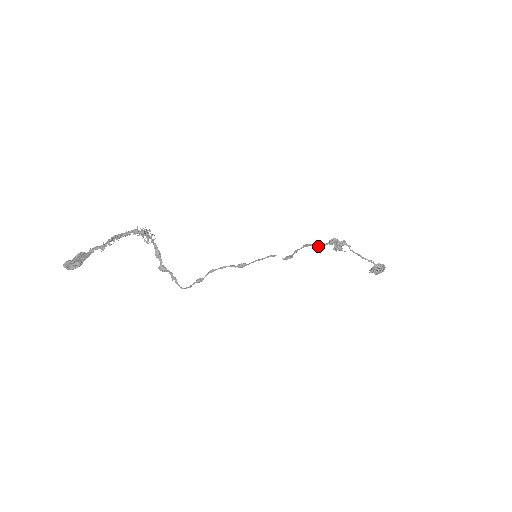
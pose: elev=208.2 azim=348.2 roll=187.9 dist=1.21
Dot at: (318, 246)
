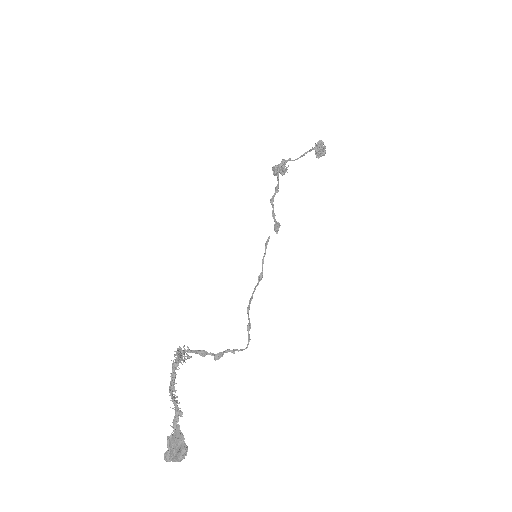
Dot at: (278, 190)
